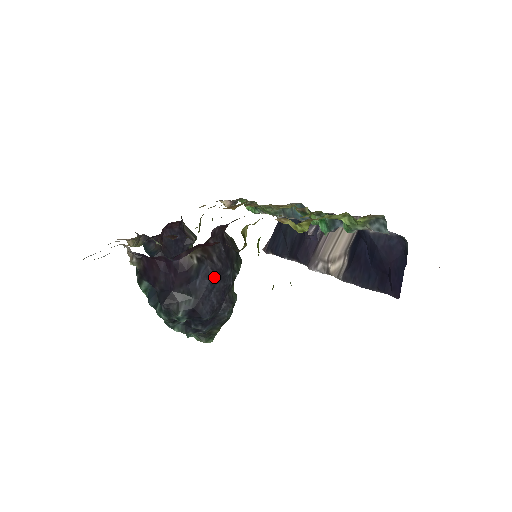
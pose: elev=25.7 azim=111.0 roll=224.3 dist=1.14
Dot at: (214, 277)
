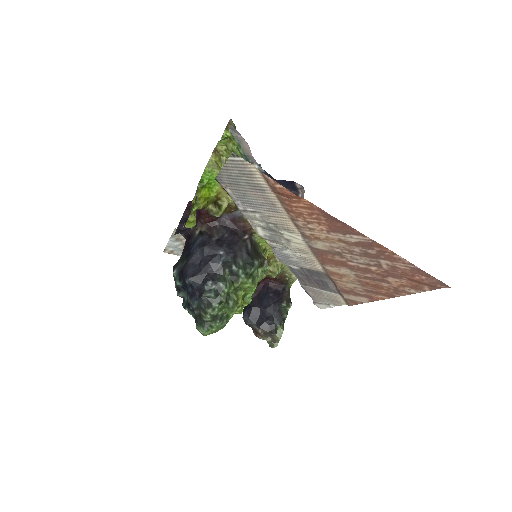
Dot at: (204, 247)
